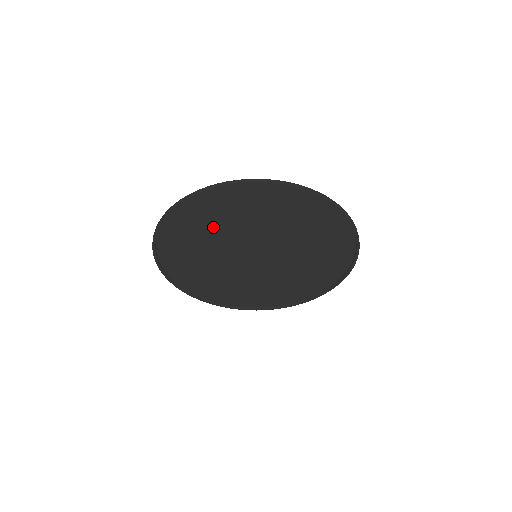
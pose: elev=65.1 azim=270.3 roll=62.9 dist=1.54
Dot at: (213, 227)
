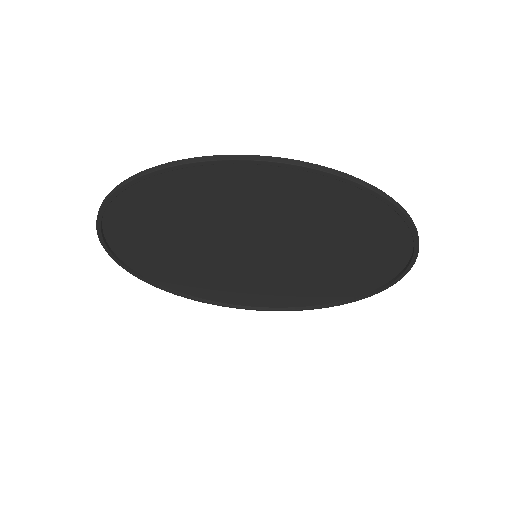
Dot at: (197, 214)
